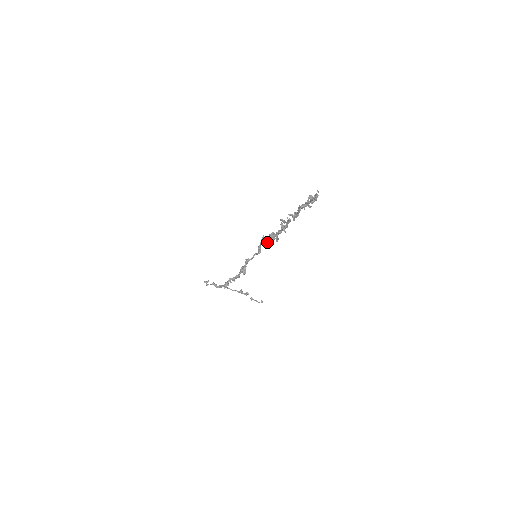
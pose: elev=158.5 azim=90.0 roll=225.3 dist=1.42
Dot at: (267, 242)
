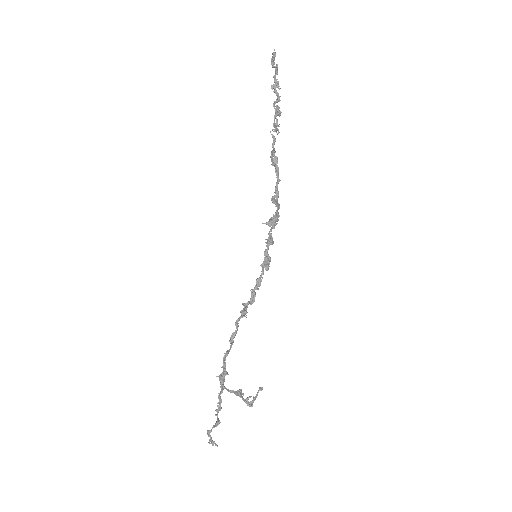
Dot at: (268, 224)
